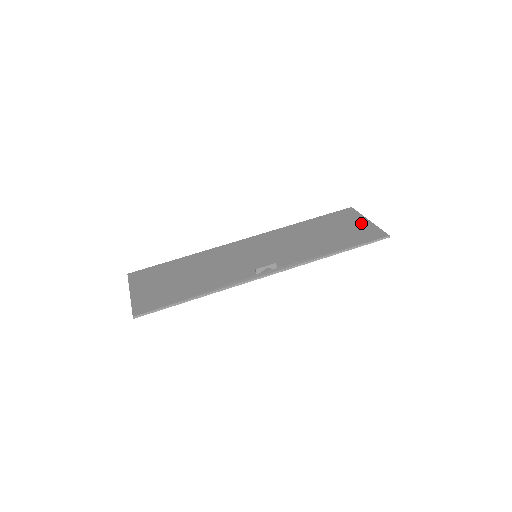
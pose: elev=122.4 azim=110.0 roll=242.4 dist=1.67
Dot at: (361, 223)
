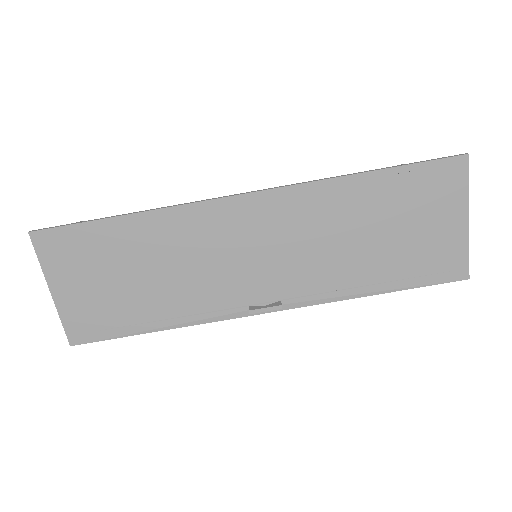
Dot at: (452, 225)
